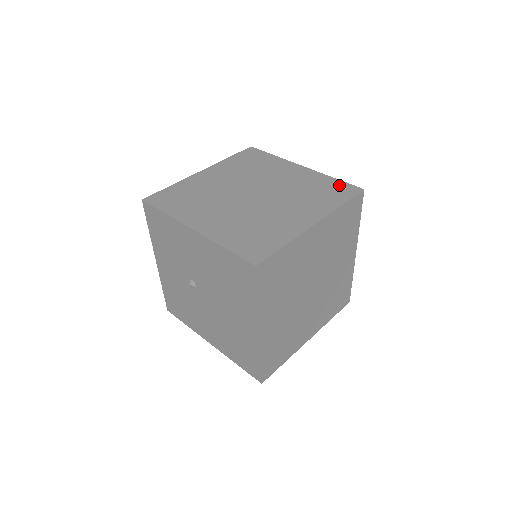
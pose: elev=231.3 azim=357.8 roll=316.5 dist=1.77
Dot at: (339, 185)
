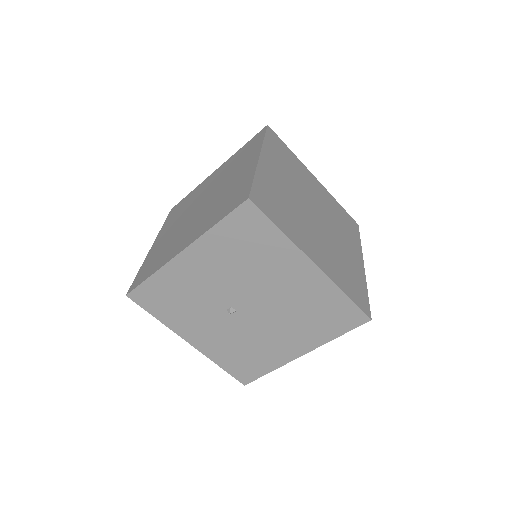
Dot at: (250, 142)
